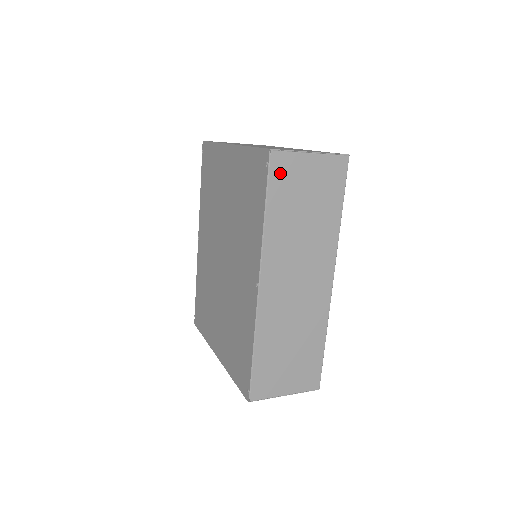
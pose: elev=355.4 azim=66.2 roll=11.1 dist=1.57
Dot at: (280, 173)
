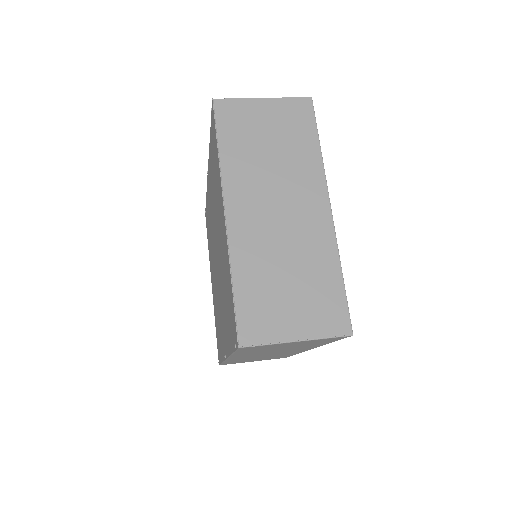
Dot at: (252, 348)
